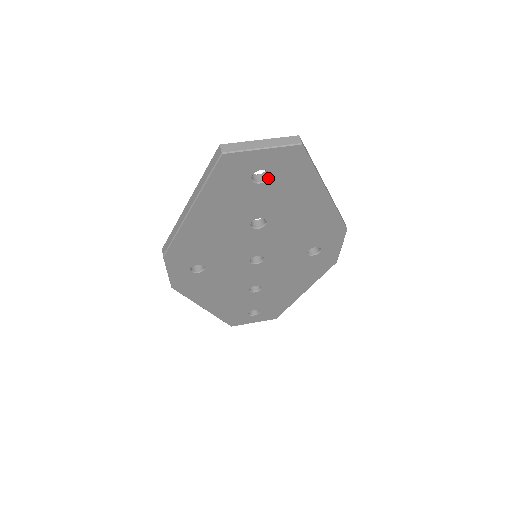
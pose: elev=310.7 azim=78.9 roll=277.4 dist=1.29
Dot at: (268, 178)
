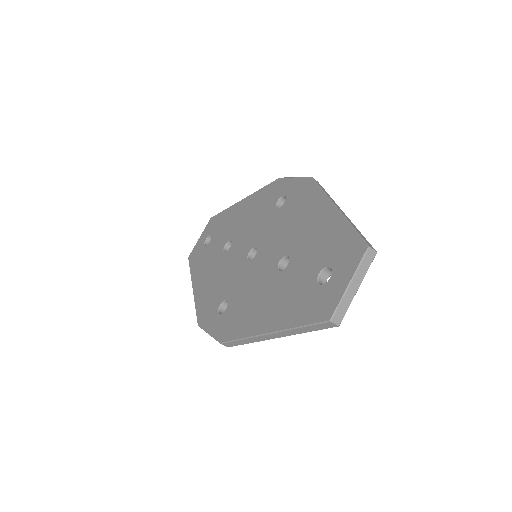
Dot at: occluded
